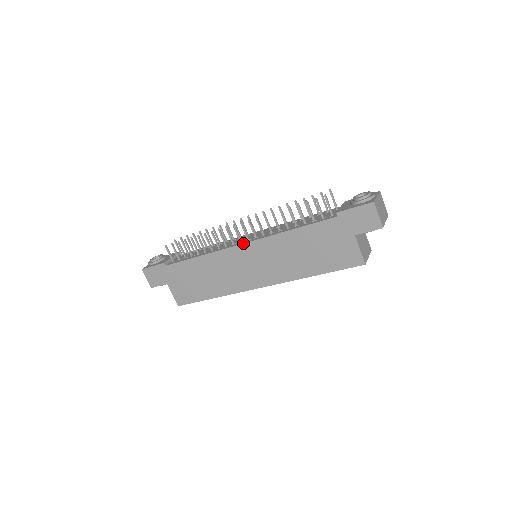
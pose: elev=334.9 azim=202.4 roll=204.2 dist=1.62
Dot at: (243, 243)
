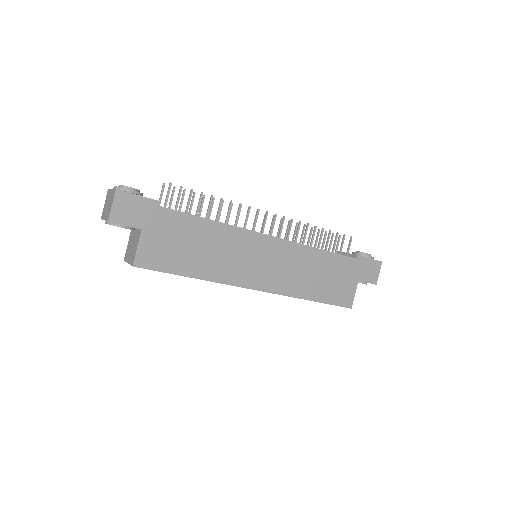
Dot at: occluded
